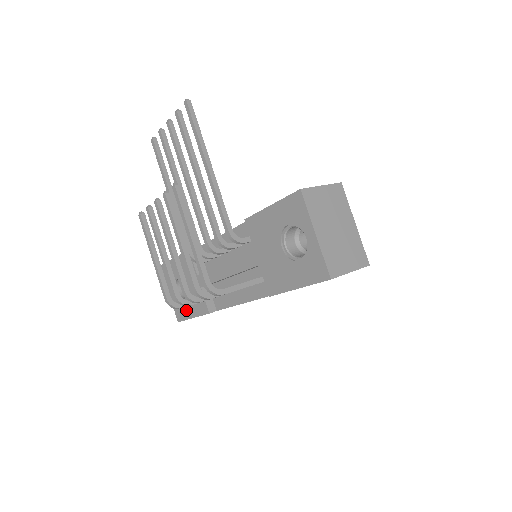
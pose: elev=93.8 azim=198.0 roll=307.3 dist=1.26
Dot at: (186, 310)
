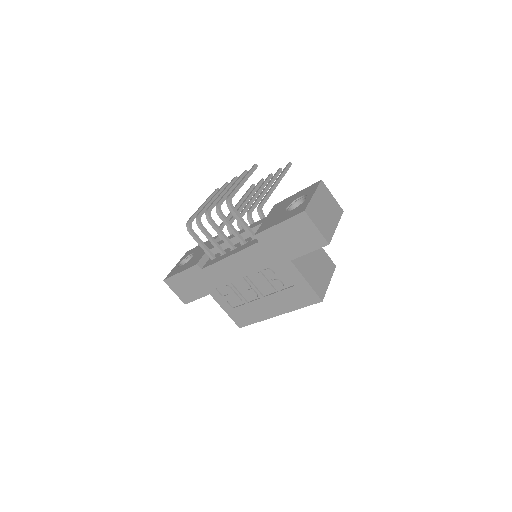
Dot at: (179, 269)
